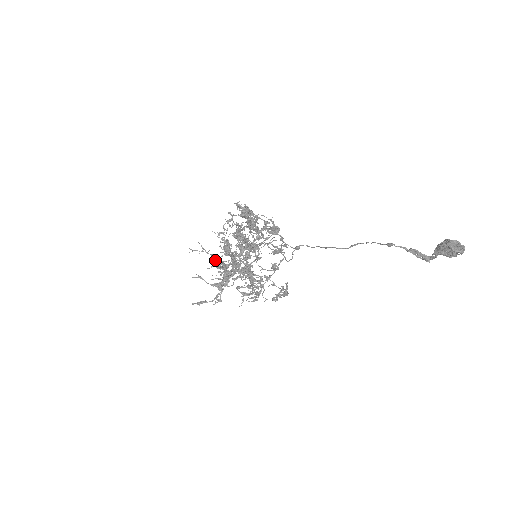
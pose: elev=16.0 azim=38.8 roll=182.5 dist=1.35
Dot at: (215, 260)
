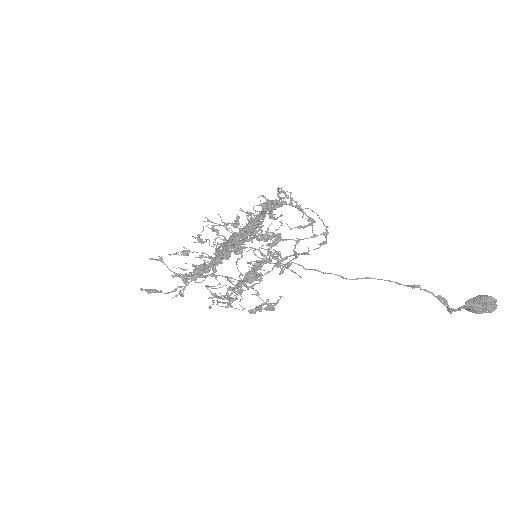
Dot at: (223, 242)
